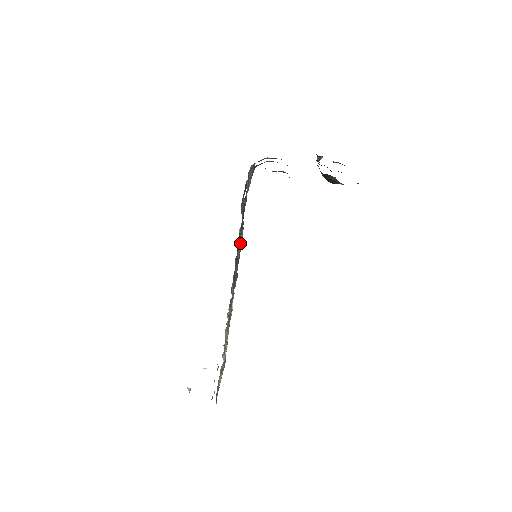
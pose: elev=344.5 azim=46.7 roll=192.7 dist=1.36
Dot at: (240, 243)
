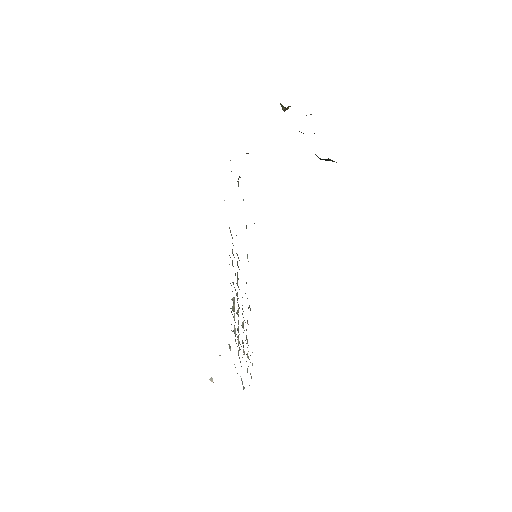
Dot at: occluded
